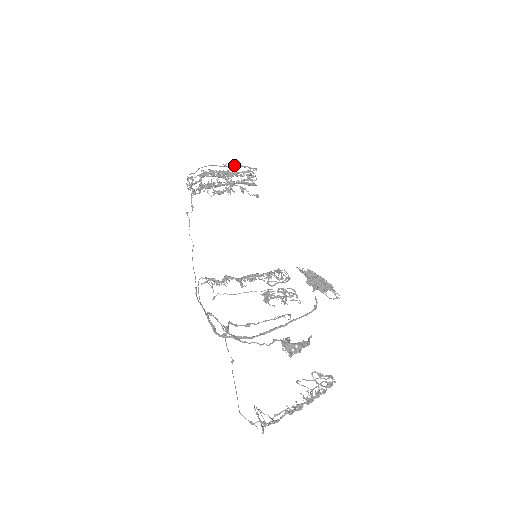
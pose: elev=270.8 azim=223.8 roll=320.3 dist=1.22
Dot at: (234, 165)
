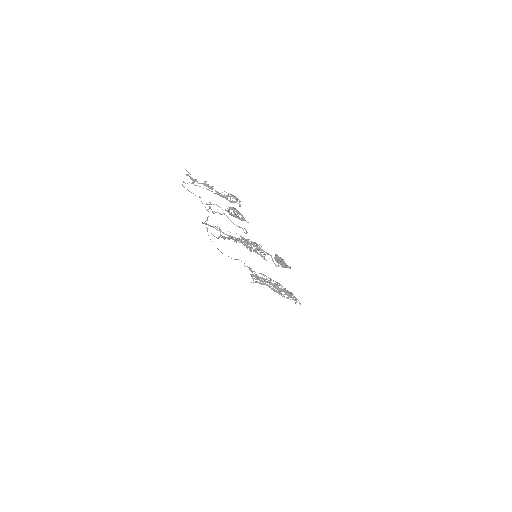
Dot at: occluded
